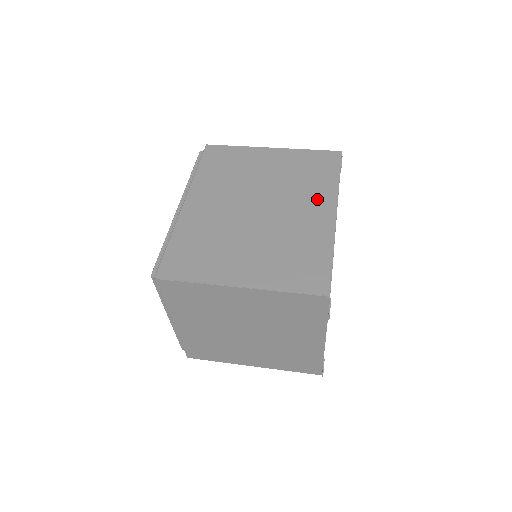
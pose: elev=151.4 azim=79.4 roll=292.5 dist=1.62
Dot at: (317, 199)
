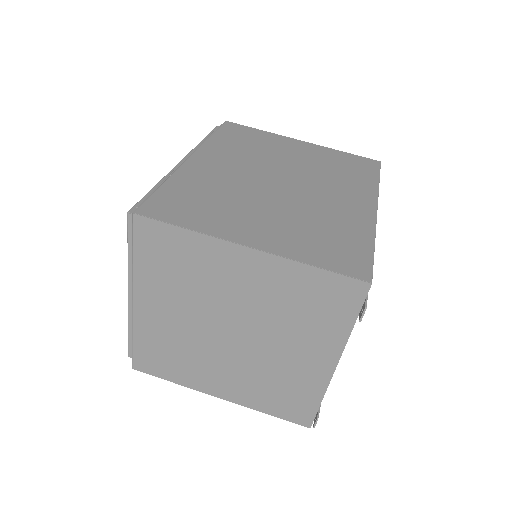
Dot at: (353, 191)
